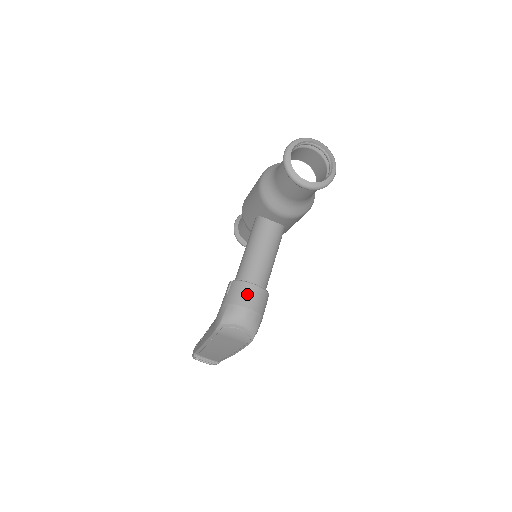
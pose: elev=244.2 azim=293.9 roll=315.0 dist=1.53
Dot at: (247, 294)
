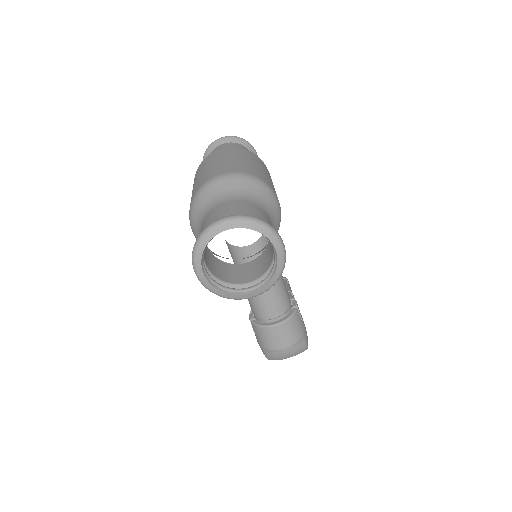
Dot at: (274, 338)
